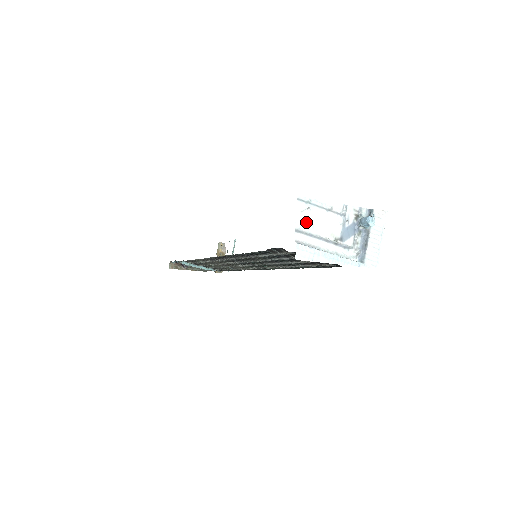
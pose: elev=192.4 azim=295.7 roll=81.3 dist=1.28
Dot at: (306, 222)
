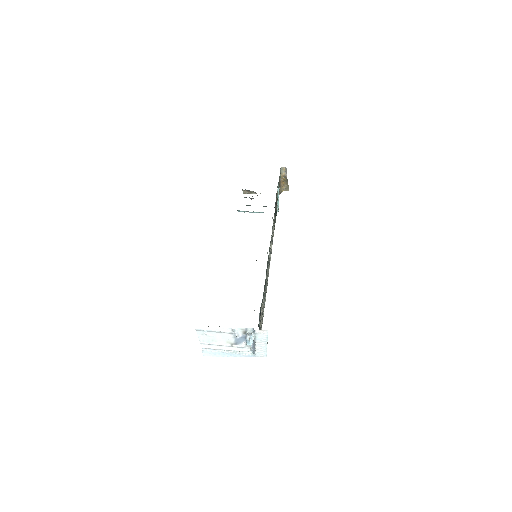
Dot at: (207, 339)
